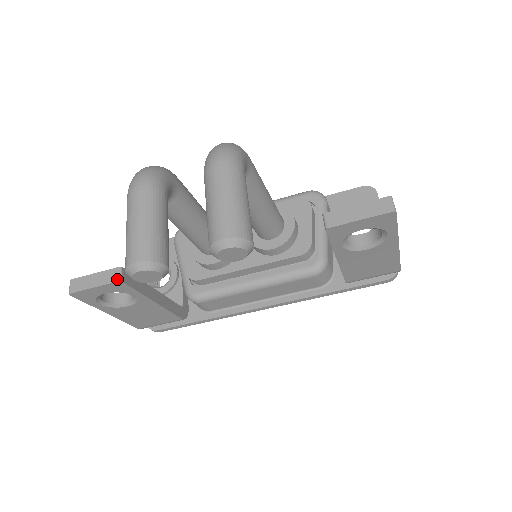
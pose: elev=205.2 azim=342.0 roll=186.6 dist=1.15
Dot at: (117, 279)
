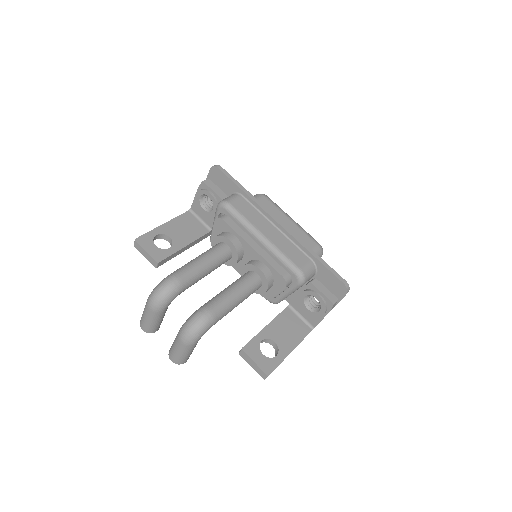
Dot at: (154, 266)
